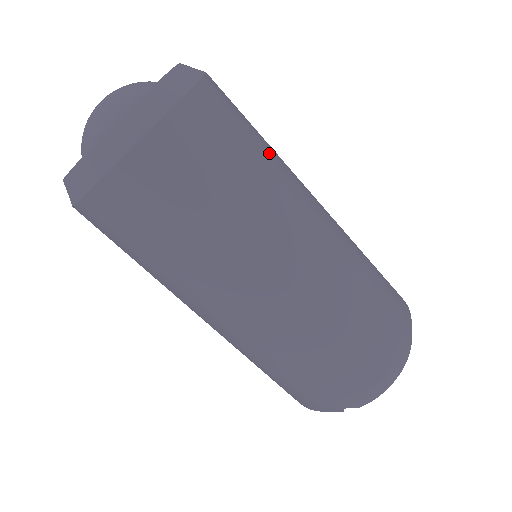
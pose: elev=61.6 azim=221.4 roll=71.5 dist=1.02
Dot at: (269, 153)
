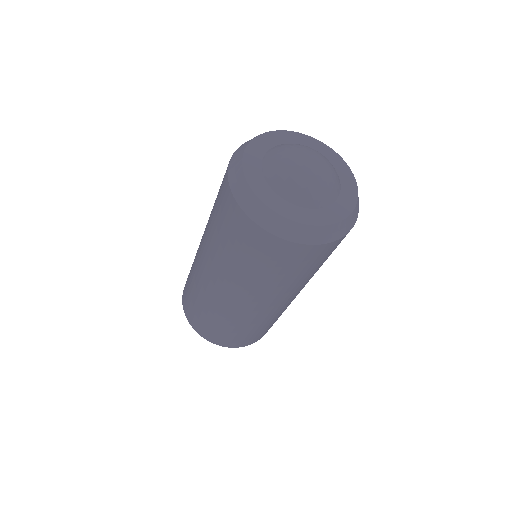
Dot at: occluded
